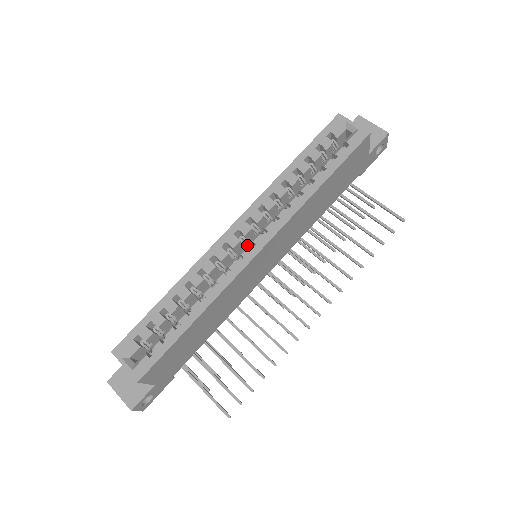
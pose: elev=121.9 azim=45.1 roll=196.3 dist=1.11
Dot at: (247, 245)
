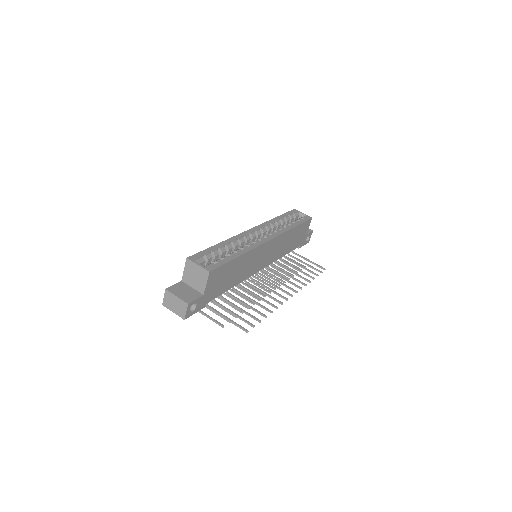
Dot at: occluded
